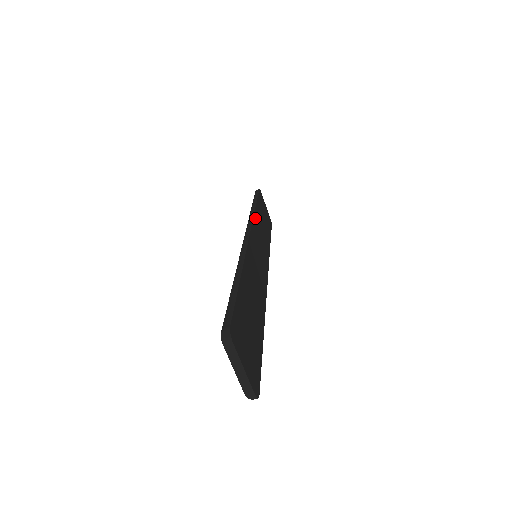
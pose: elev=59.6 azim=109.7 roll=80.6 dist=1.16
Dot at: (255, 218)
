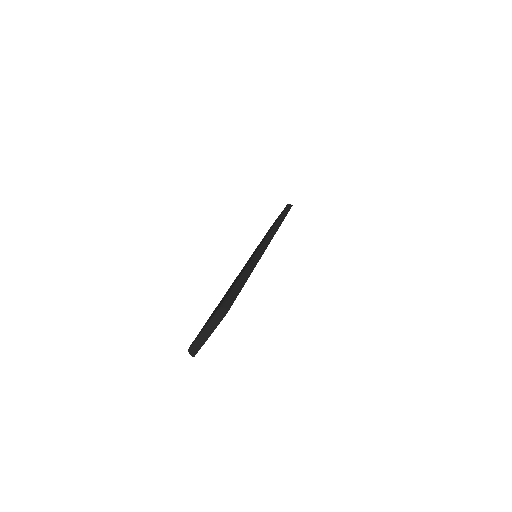
Dot at: occluded
